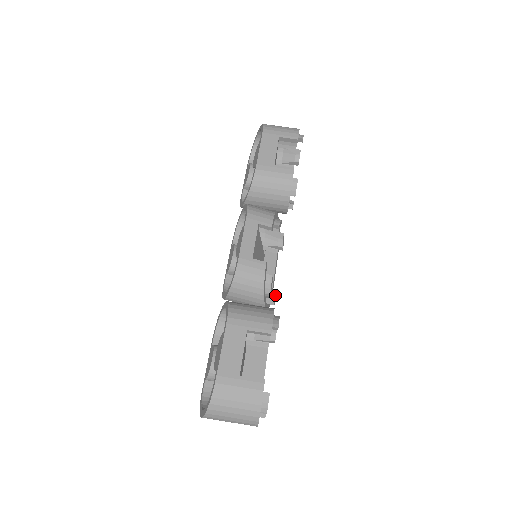
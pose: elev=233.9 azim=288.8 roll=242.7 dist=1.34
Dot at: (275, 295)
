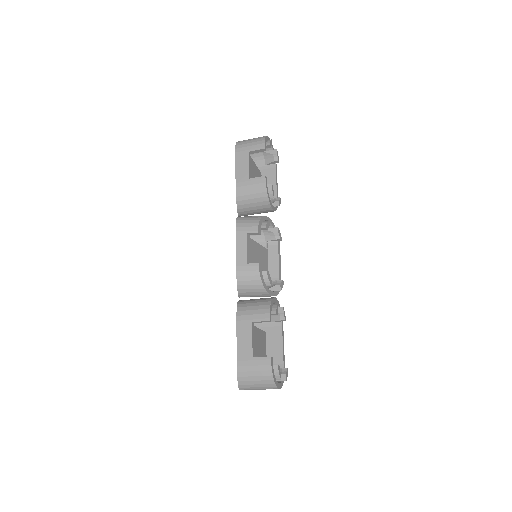
Dot at: (281, 281)
